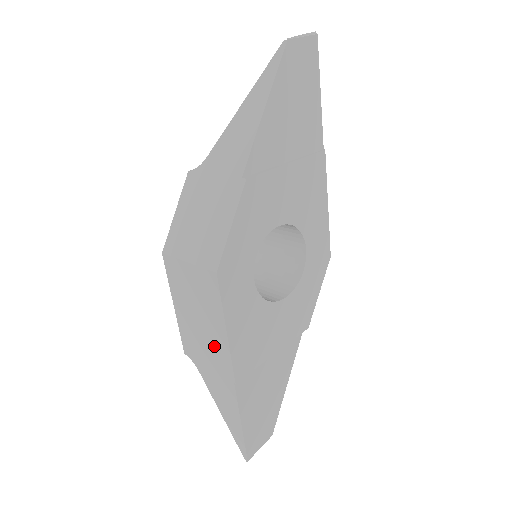
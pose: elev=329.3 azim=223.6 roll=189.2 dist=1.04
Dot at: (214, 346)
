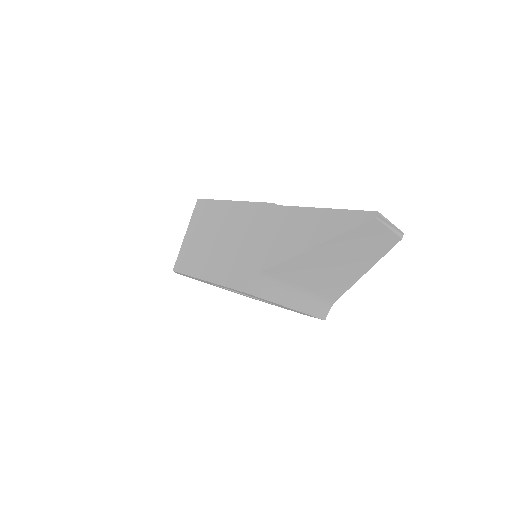
Dot at: (240, 225)
